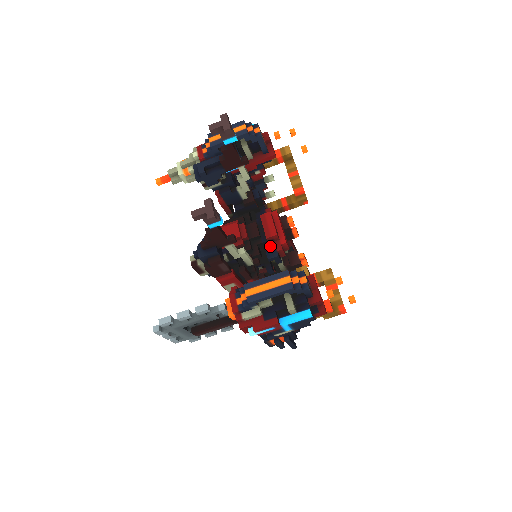
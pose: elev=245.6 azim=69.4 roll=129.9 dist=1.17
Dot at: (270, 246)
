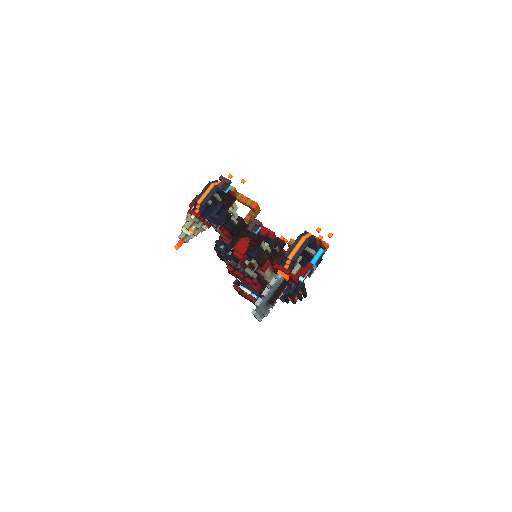
Dot at: (267, 240)
